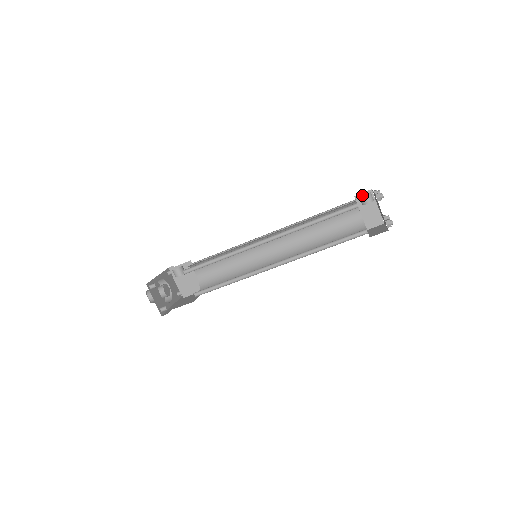
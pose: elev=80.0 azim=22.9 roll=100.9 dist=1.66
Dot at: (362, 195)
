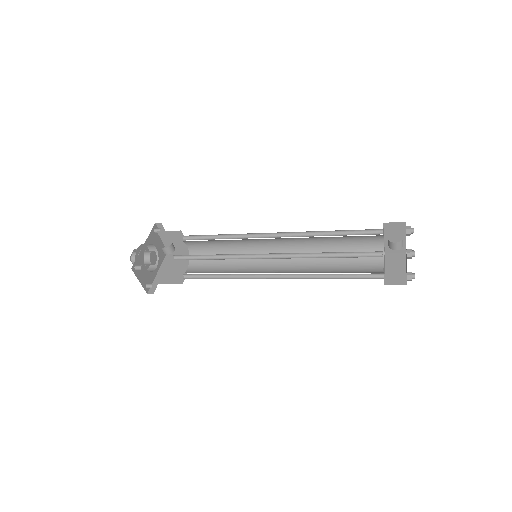
Dot at: (392, 224)
